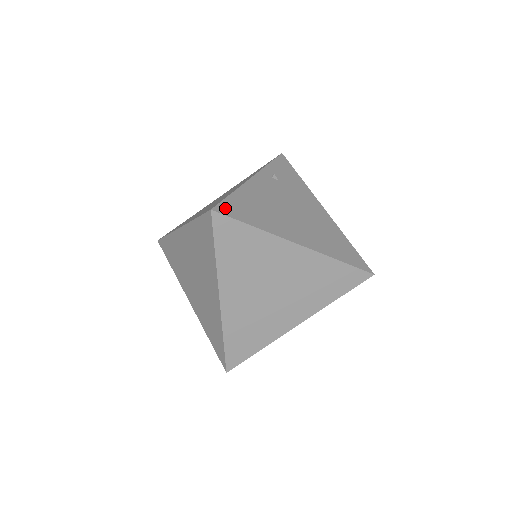
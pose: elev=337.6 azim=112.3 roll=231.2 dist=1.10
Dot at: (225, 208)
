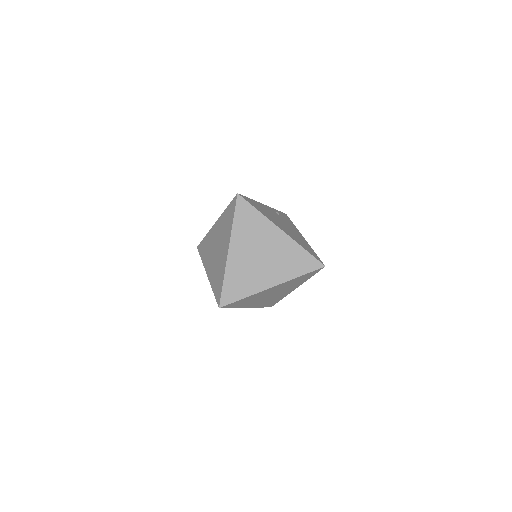
Dot at: (245, 198)
